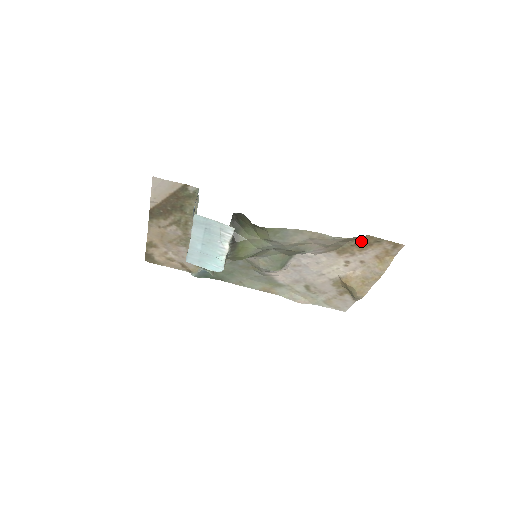
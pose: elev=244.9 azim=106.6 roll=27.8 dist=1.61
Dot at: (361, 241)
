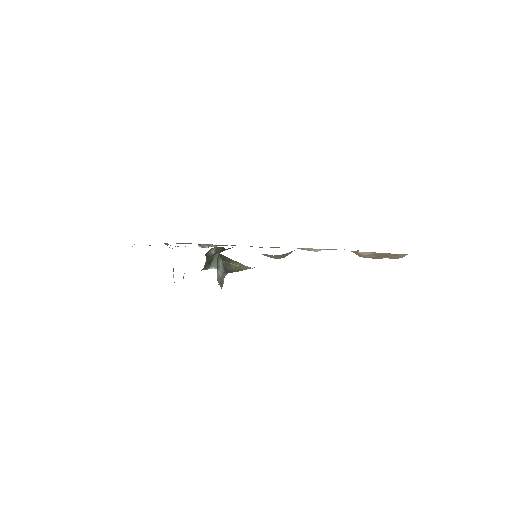
Dot at: occluded
